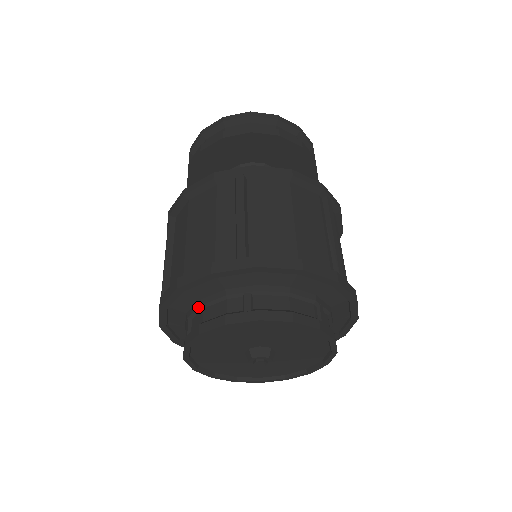
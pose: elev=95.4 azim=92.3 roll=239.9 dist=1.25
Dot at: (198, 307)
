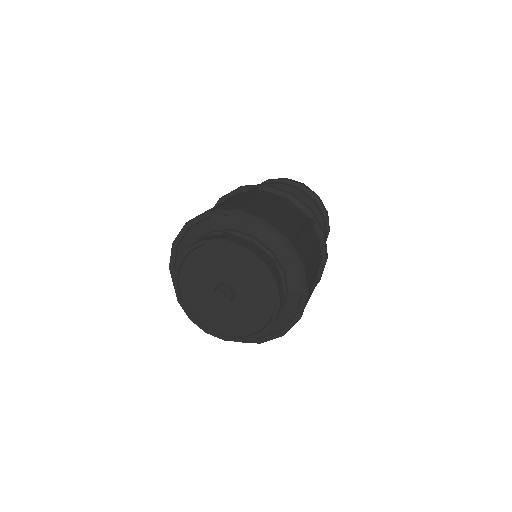
Dot at: (195, 242)
